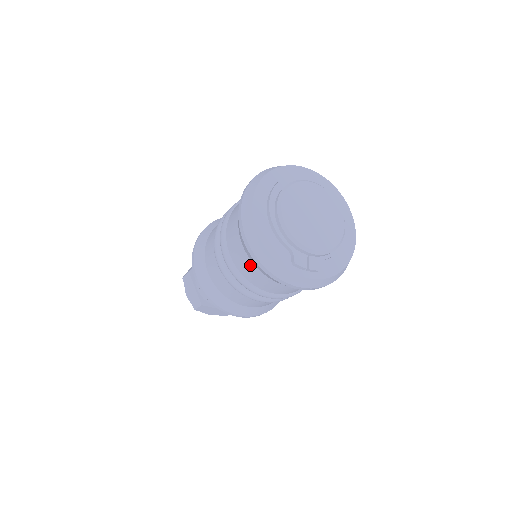
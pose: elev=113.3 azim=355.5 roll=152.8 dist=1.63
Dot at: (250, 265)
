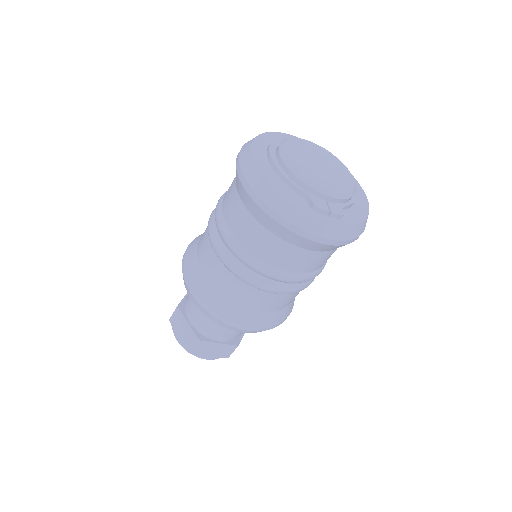
Dot at: (261, 232)
